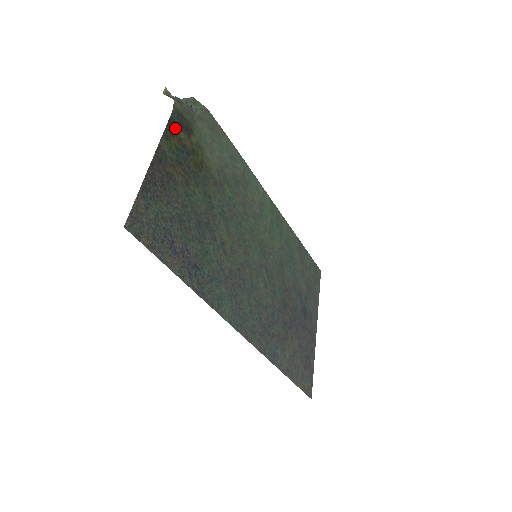
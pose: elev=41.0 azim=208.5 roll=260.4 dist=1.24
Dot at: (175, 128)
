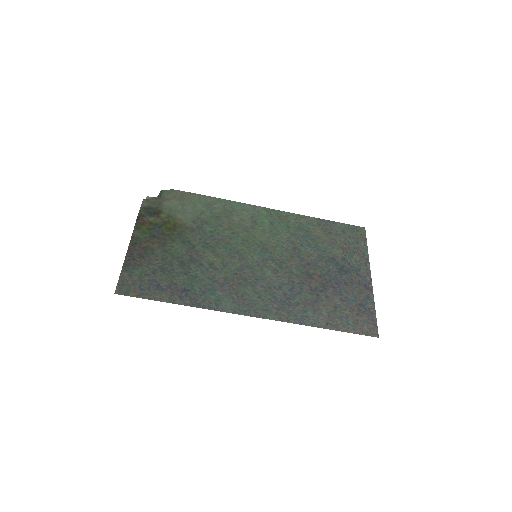
Dot at: (144, 219)
